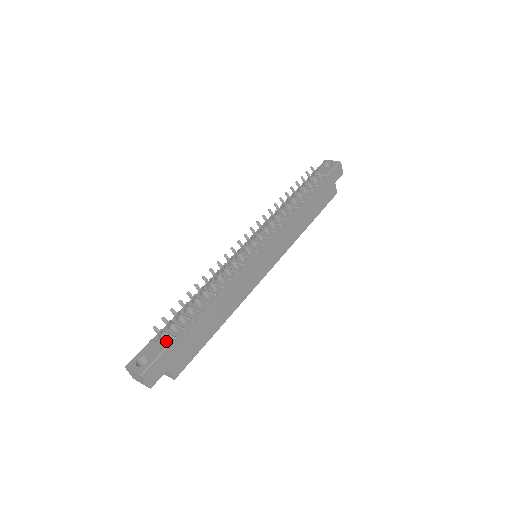
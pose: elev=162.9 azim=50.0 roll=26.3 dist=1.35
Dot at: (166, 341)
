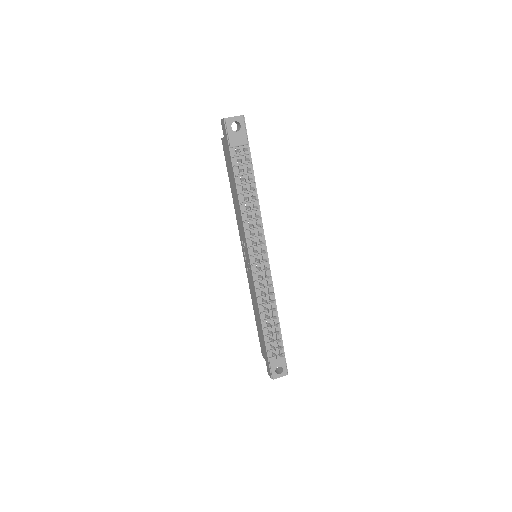
Dot at: (280, 353)
